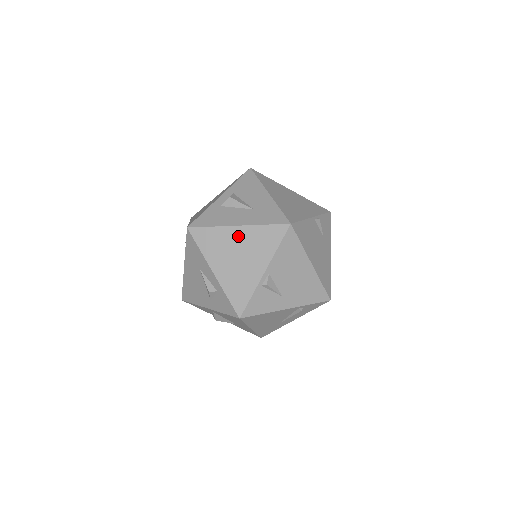
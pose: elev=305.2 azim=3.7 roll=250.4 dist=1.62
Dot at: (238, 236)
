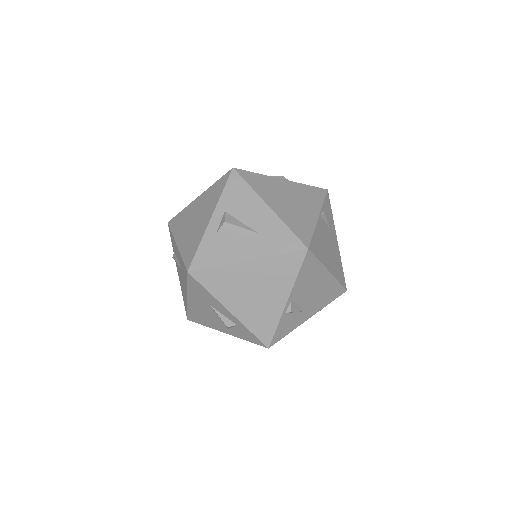
Dot at: (250, 271)
